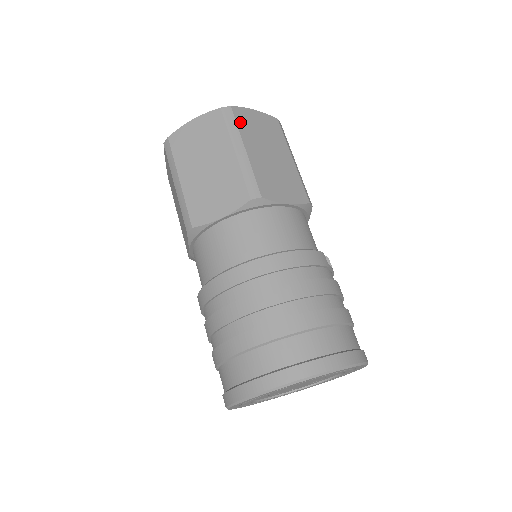
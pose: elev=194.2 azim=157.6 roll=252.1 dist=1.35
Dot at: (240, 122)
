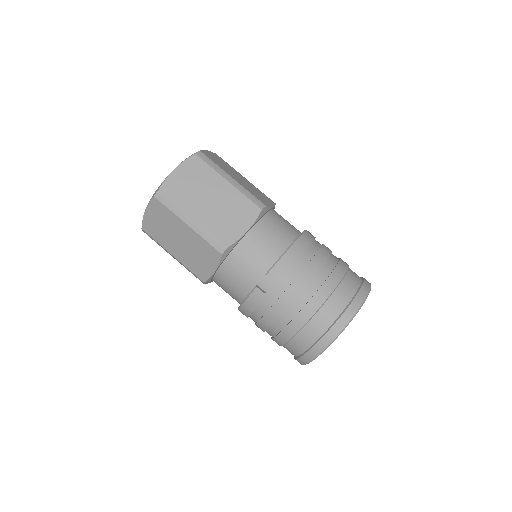
Dot at: occluded
